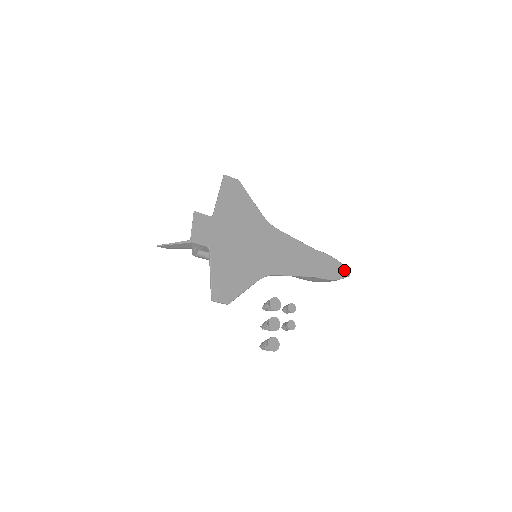
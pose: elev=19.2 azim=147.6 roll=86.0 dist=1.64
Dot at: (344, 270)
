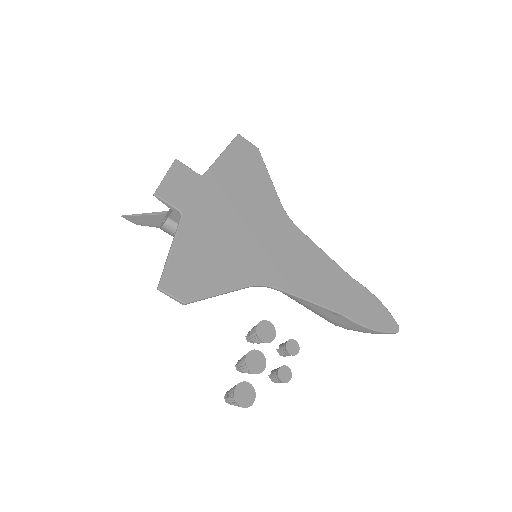
Dot at: (390, 321)
